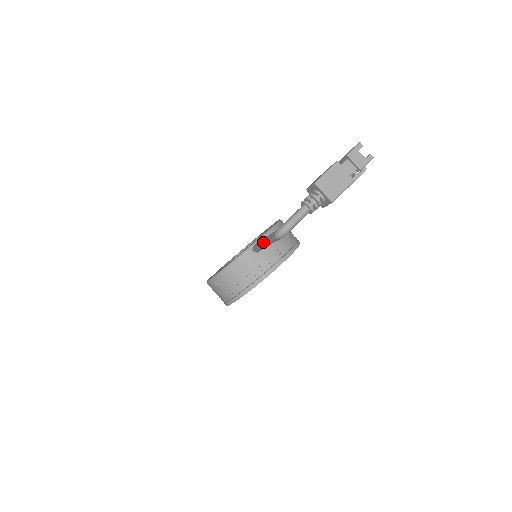
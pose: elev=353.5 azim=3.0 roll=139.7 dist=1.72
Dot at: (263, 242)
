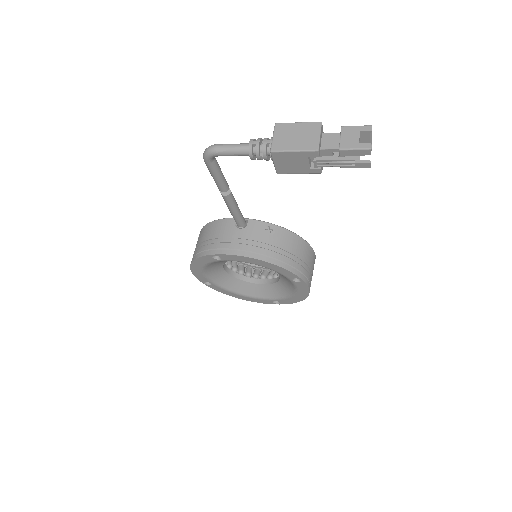
Dot at: occluded
